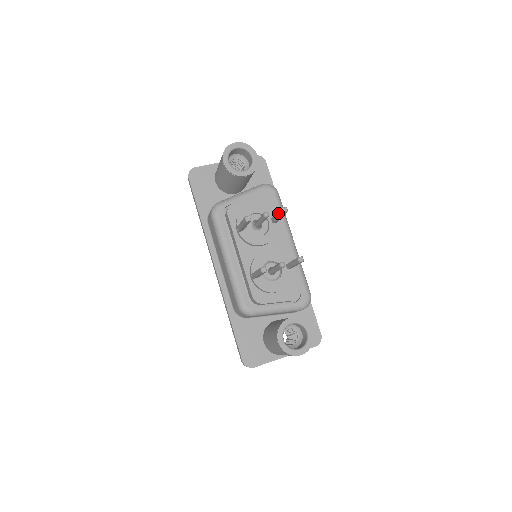
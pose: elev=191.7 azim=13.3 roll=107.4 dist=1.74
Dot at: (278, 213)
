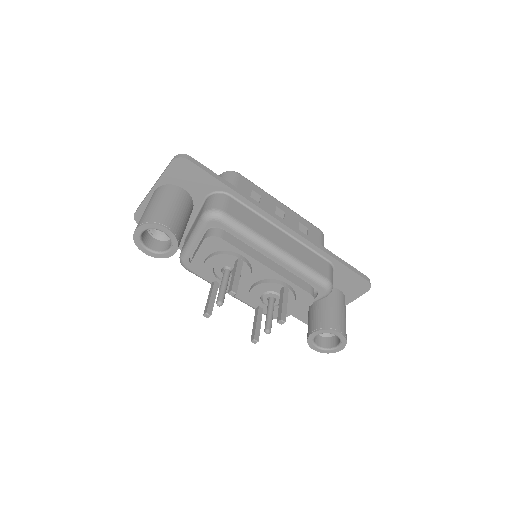
Dot at: (231, 283)
